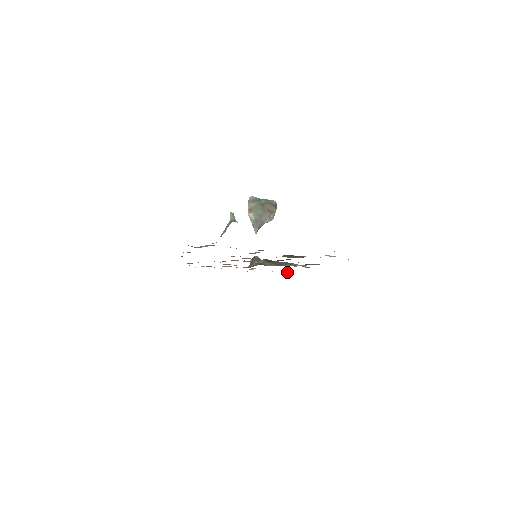
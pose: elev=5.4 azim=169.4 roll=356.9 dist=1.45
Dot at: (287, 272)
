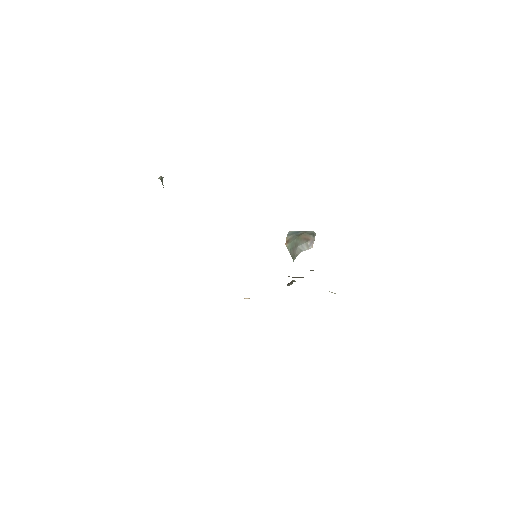
Dot at: occluded
